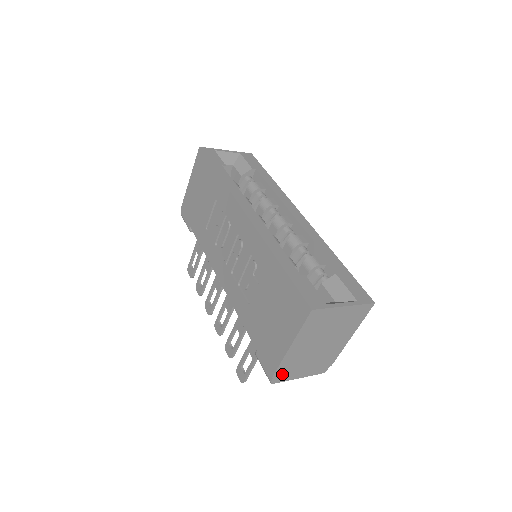
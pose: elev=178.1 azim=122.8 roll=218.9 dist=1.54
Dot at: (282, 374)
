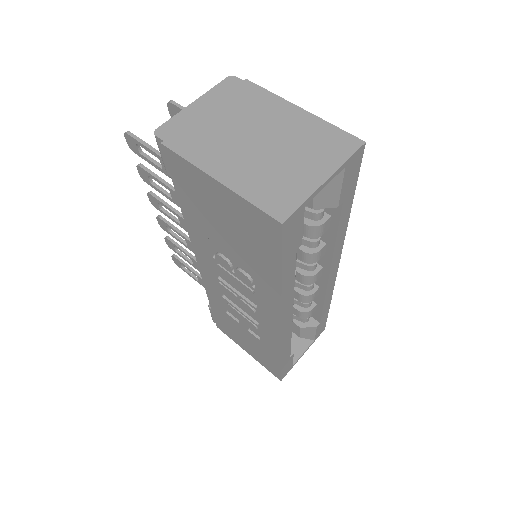
Dot at: occluded
